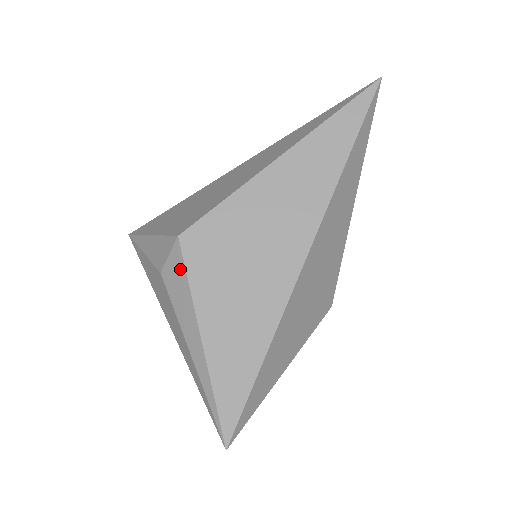
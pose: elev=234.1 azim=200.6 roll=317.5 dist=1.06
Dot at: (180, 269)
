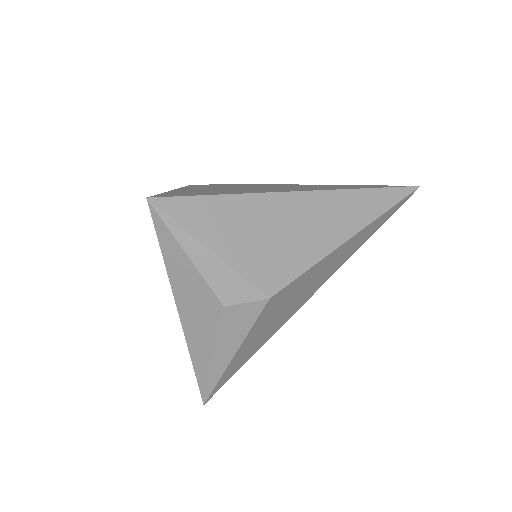
Dot at: (251, 317)
